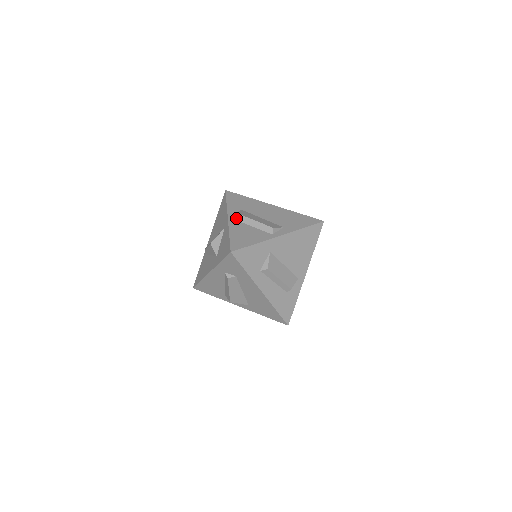
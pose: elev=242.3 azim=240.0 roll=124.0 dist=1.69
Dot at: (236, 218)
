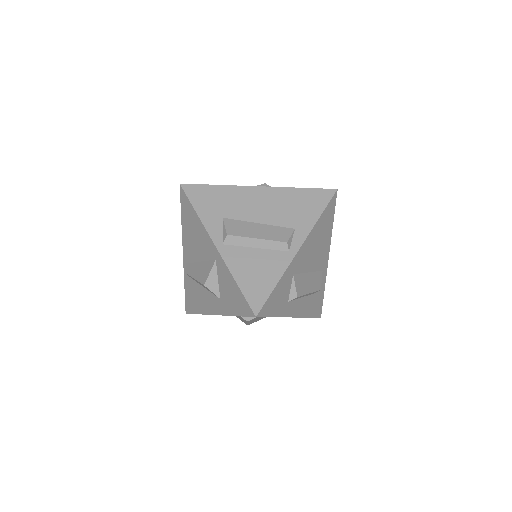
Dot at: (227, 242)
